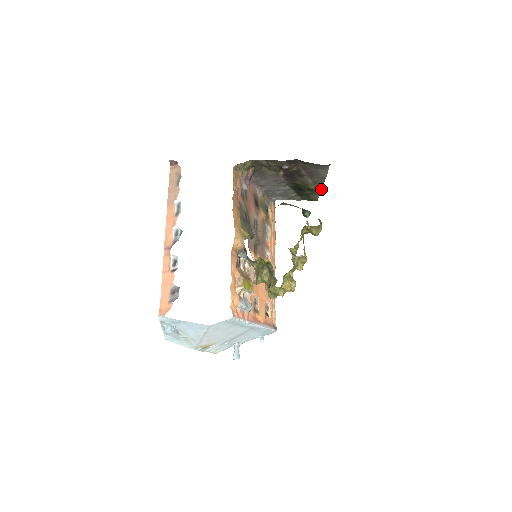
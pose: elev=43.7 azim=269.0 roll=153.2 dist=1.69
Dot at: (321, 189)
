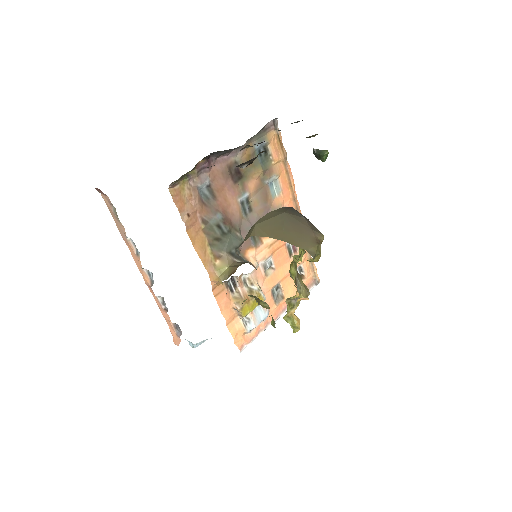
Dot at: occluded
